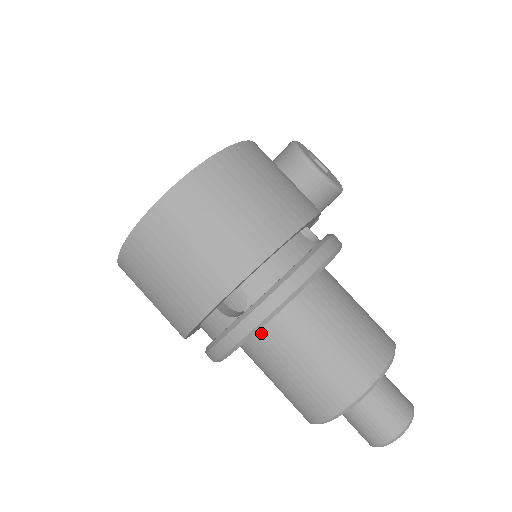
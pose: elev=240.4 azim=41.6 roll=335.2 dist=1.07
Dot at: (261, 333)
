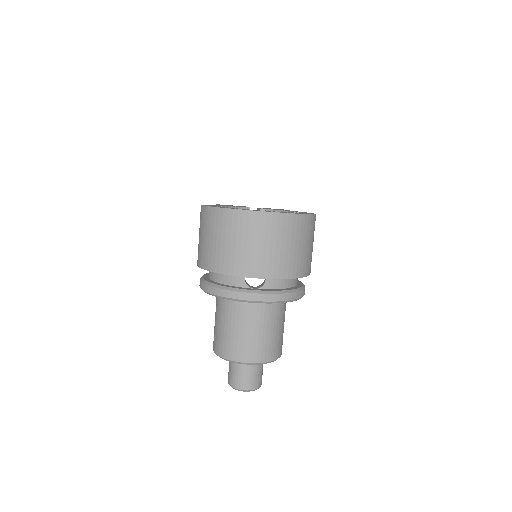
Dot at: occluded
